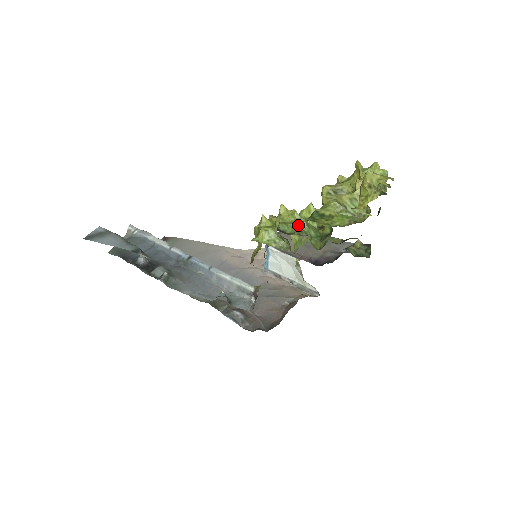
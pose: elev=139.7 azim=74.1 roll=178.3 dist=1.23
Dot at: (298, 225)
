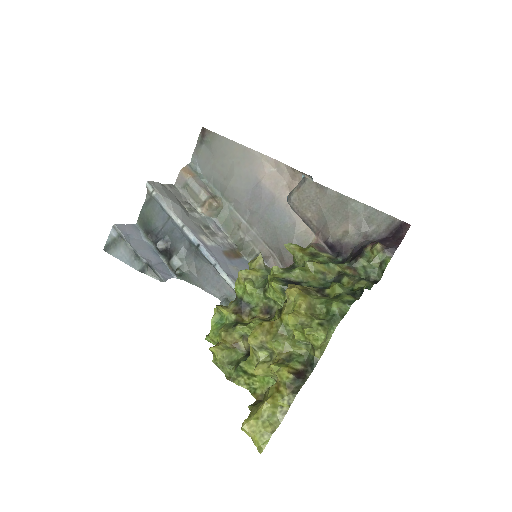
Dot at: (240, 343)
